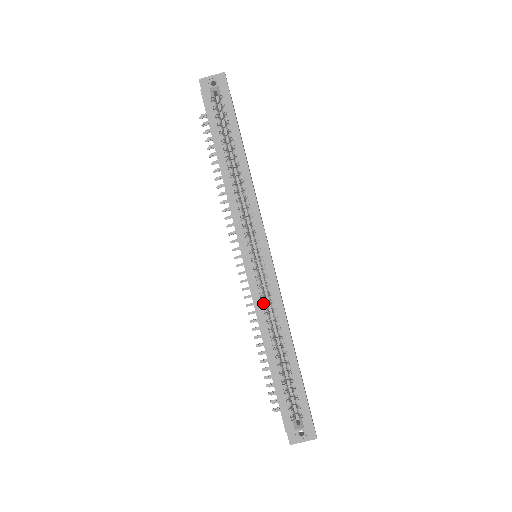
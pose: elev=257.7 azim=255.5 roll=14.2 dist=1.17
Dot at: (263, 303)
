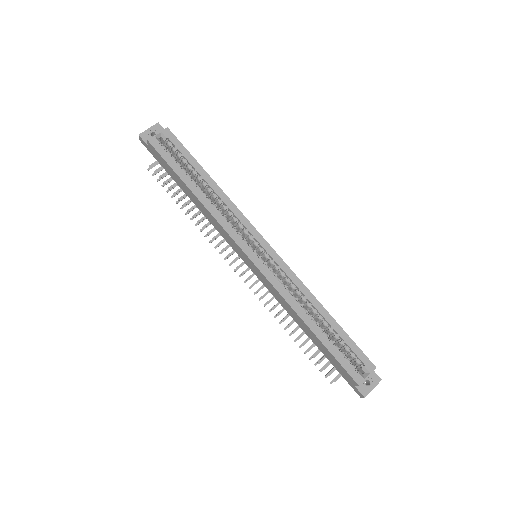
Dot at: occluded
